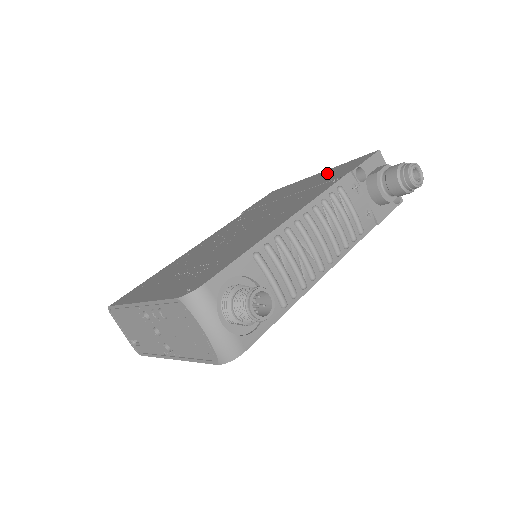
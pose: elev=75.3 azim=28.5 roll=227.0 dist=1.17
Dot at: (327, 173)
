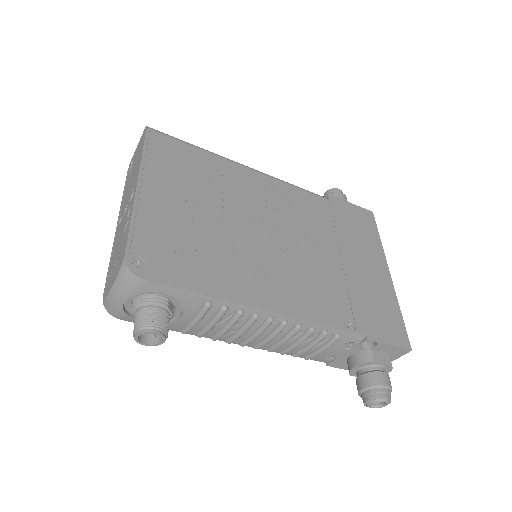
Dot at: (381, 292)
